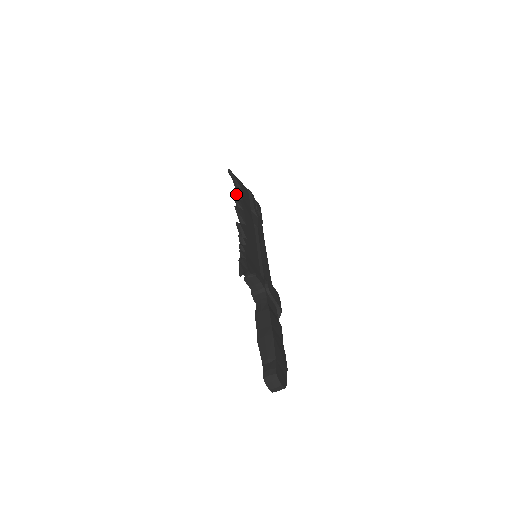
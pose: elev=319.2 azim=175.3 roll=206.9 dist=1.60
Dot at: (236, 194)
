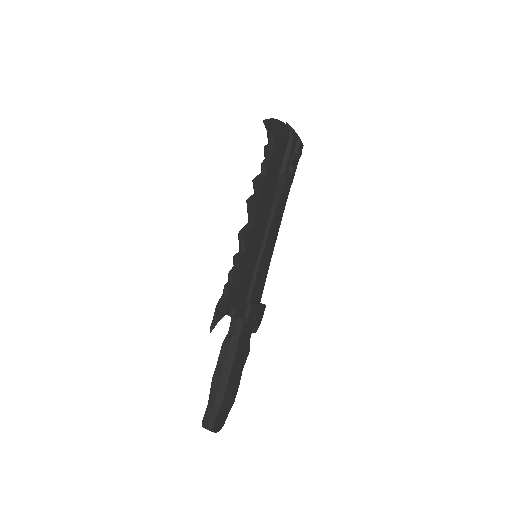
Dot at: (261, 163)
